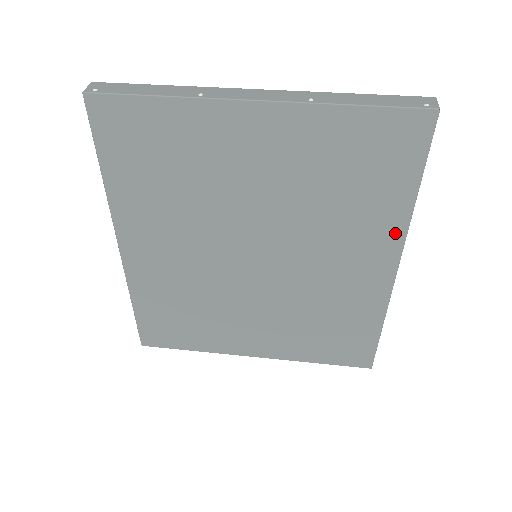
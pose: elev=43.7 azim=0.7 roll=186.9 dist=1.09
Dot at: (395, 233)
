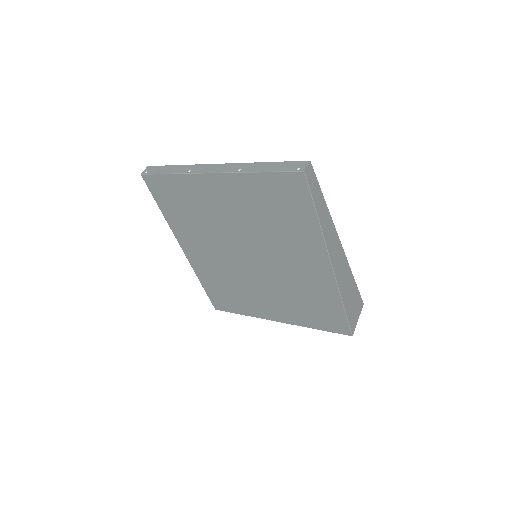
Dot at: (318, 244)
